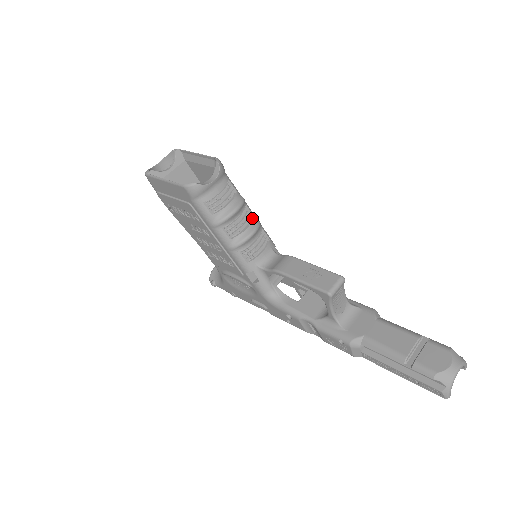
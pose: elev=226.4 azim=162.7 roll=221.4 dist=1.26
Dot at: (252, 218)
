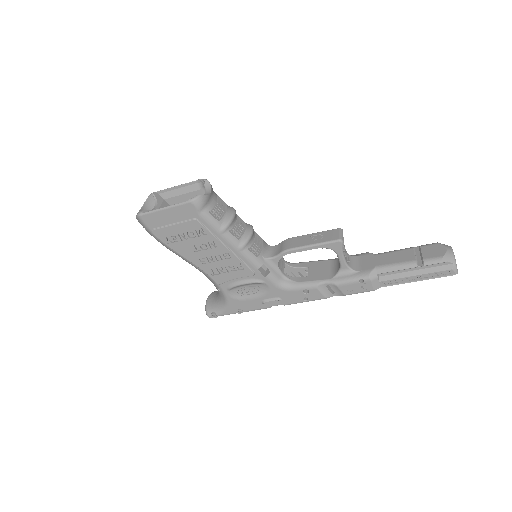
Dot at: (244, 222)
